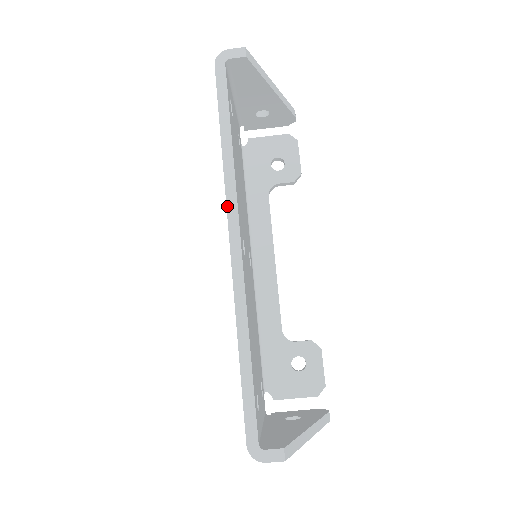
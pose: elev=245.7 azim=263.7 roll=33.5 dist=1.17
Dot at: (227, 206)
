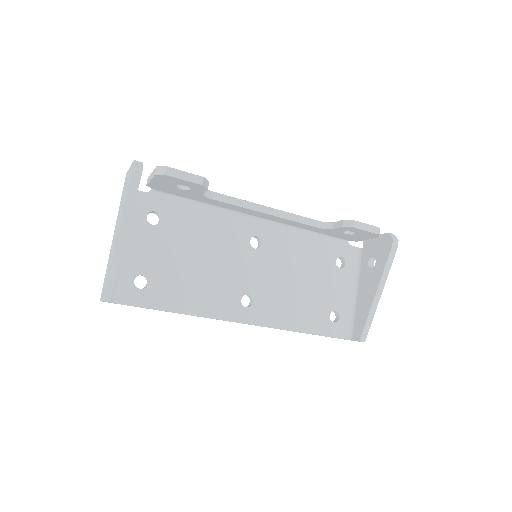
Dot at: occluded
